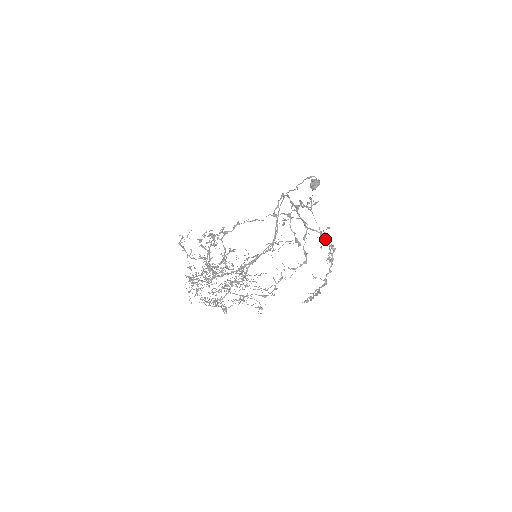
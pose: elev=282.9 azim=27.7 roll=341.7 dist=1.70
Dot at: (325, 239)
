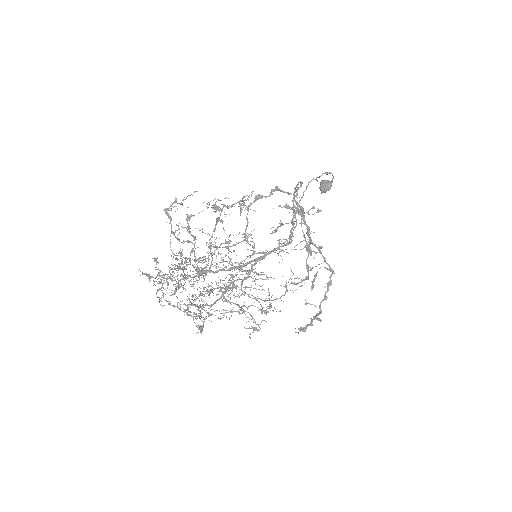
Dot at: occluded
